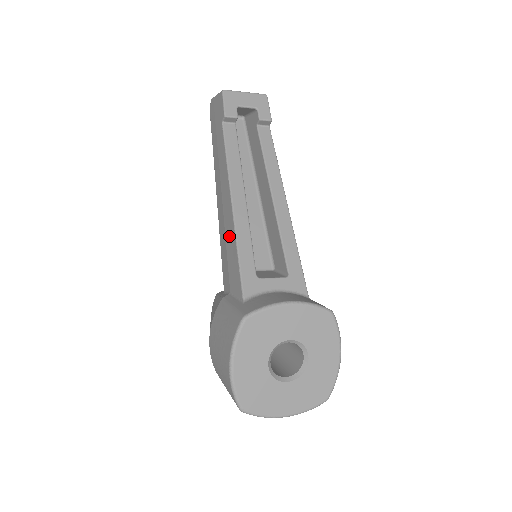
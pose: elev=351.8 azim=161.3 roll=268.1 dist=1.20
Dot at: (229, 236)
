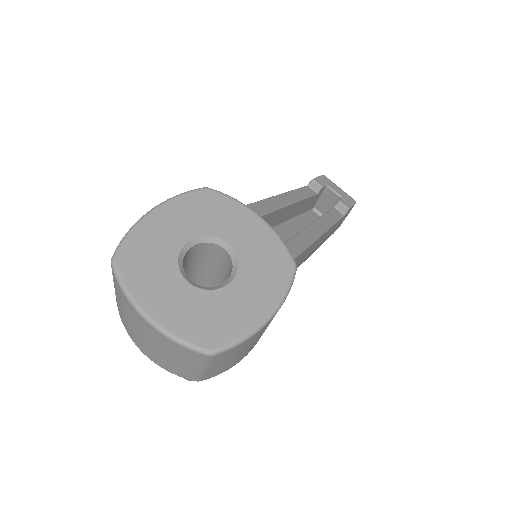
Dot at: occluded
